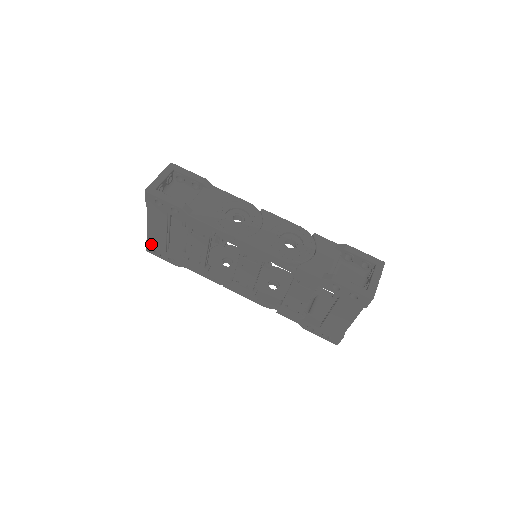
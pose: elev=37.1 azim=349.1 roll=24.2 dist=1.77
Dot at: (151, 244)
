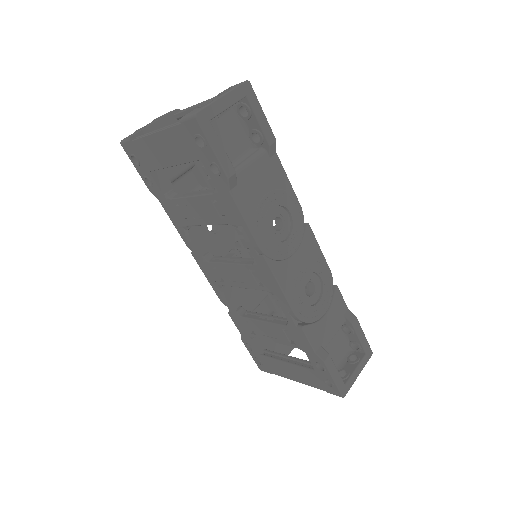
Dot at: (136, 148)
